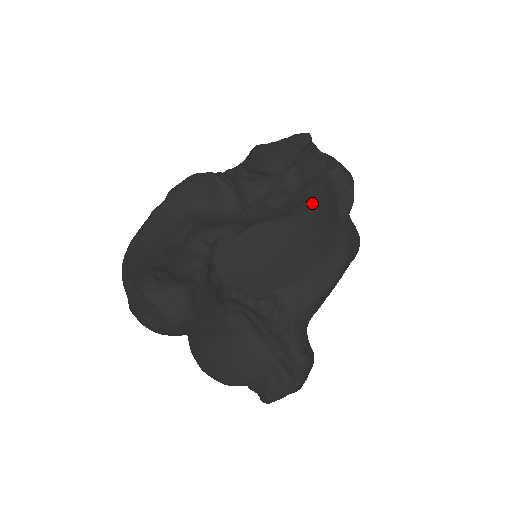
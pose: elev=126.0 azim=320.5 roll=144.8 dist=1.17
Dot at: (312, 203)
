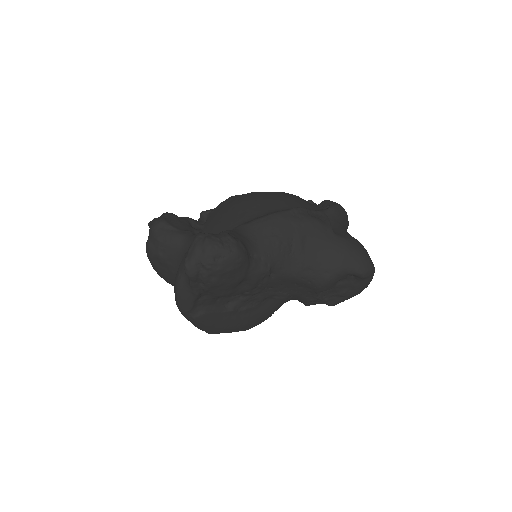
Dot at: occluded
